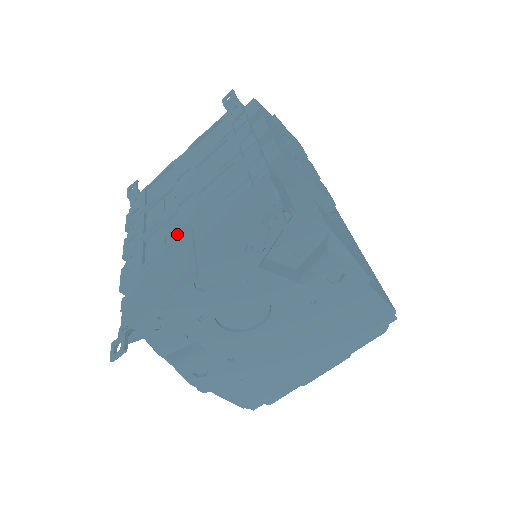
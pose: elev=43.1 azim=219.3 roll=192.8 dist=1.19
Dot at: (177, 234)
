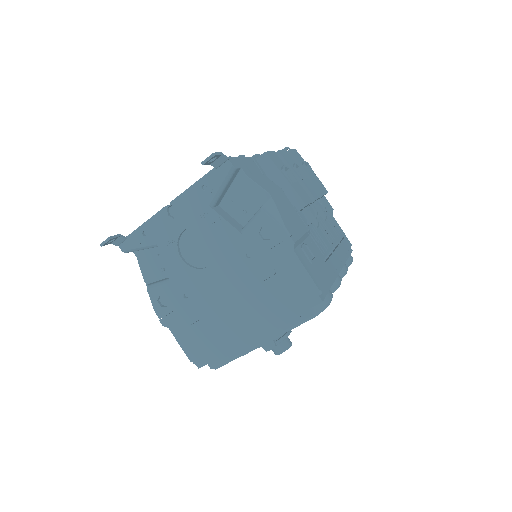
Dot at: occluded
